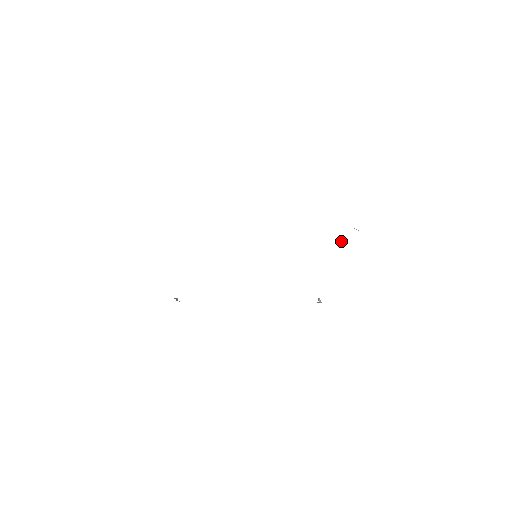
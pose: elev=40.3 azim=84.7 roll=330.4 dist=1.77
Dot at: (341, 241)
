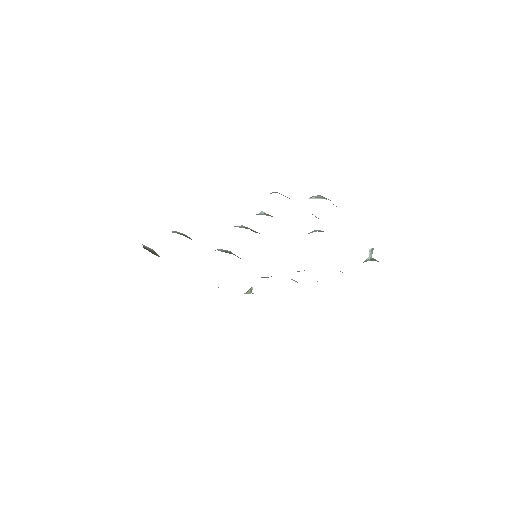
Dot at: occluded
